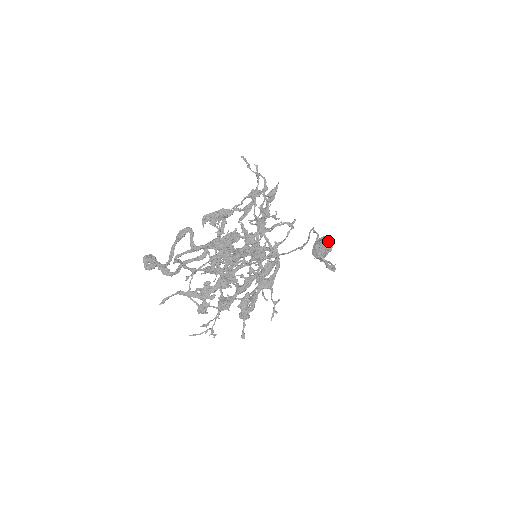
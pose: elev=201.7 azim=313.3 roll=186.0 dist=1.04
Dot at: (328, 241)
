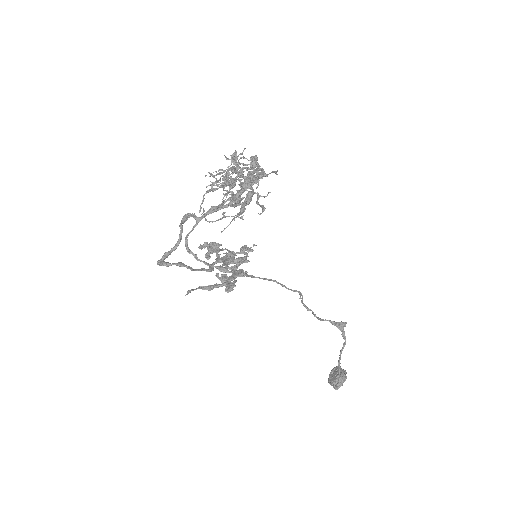
Dot at: (337, 366)
